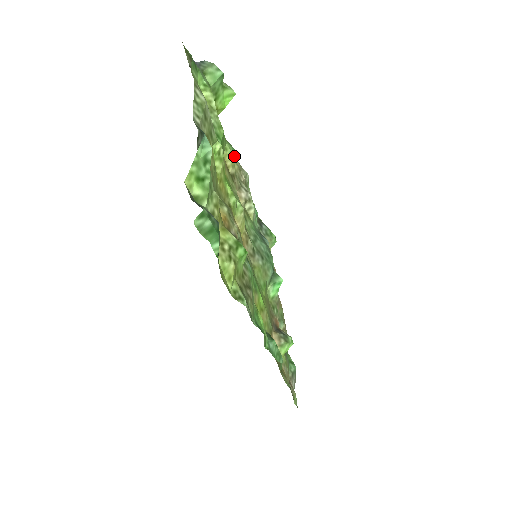
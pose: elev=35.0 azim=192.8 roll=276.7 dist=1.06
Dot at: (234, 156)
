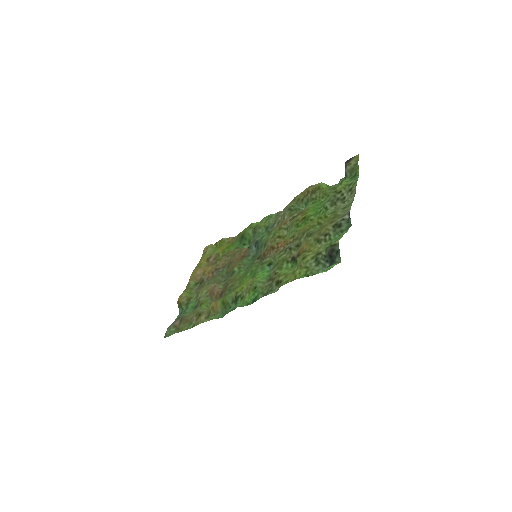
Dot at: occluded
